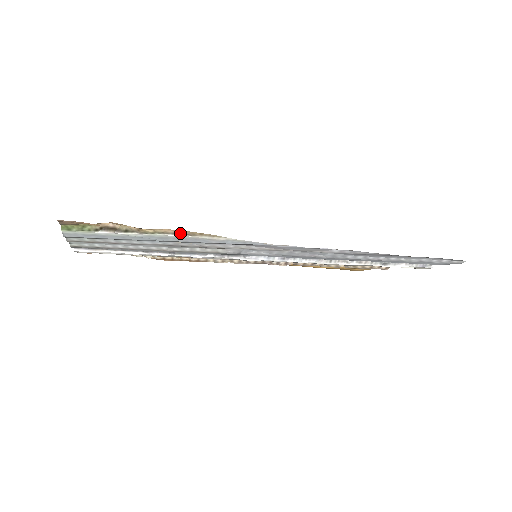
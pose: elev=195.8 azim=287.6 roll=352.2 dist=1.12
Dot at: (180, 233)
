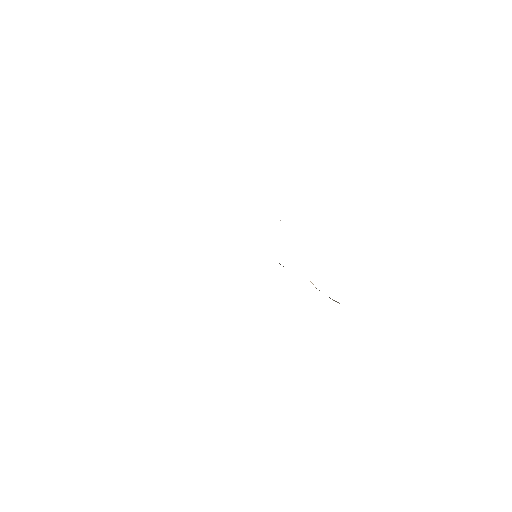
Dot at: occluded
